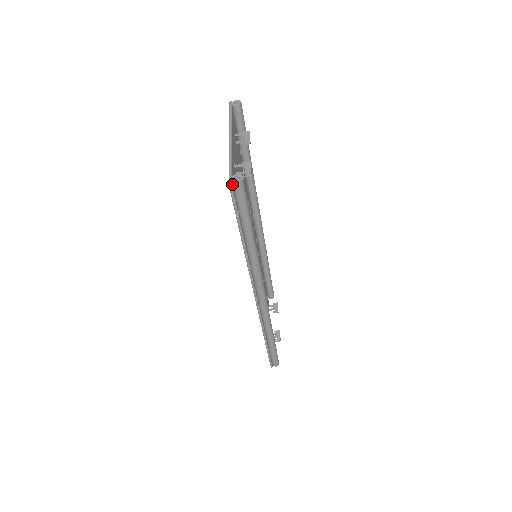
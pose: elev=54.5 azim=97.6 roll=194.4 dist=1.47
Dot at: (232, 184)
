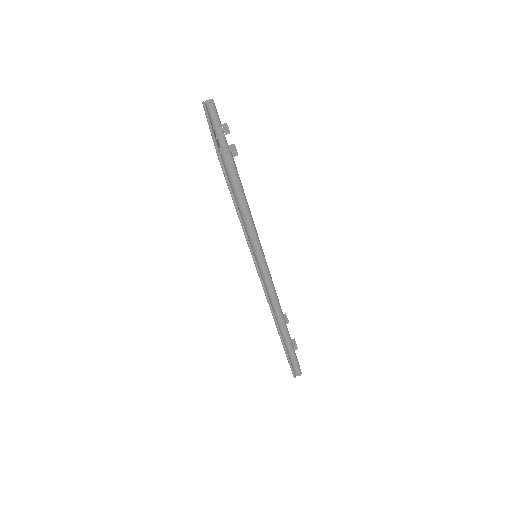
Dot at: (221, 159)
